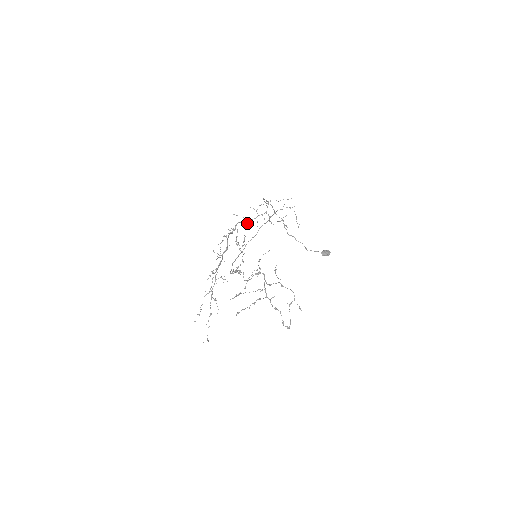
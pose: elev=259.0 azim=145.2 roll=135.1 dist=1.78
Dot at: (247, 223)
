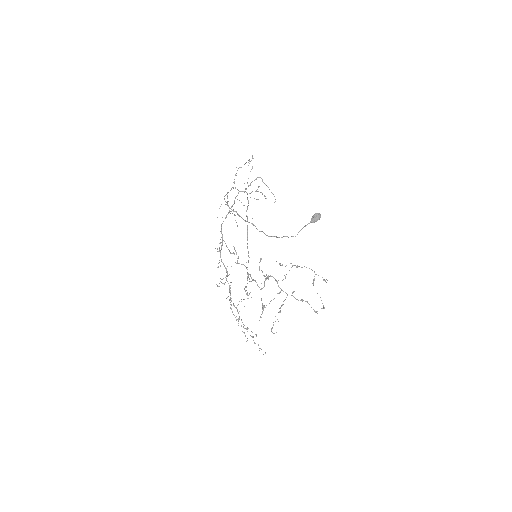
Dot at: (230, 211)
